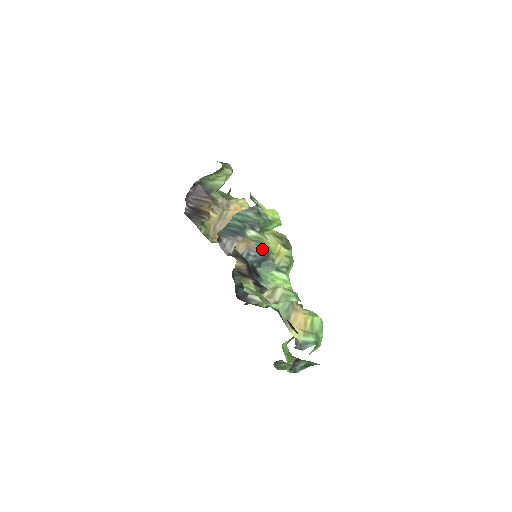
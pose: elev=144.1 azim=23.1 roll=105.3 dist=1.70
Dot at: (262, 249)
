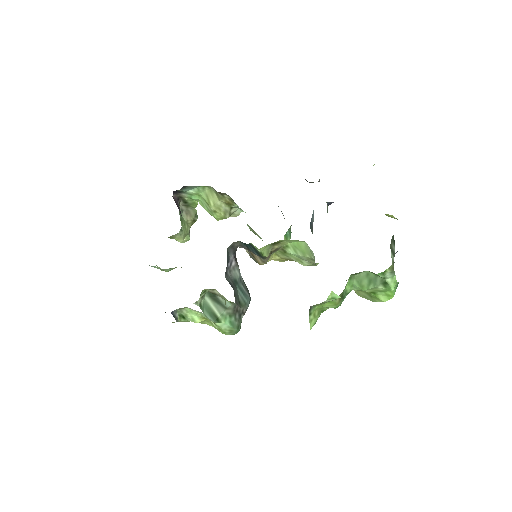
Dot at: occluded
